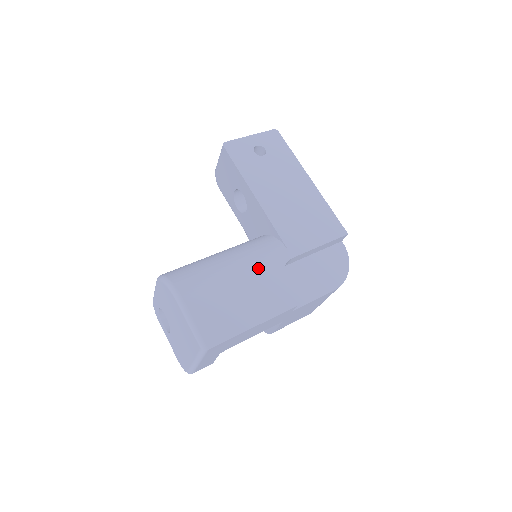
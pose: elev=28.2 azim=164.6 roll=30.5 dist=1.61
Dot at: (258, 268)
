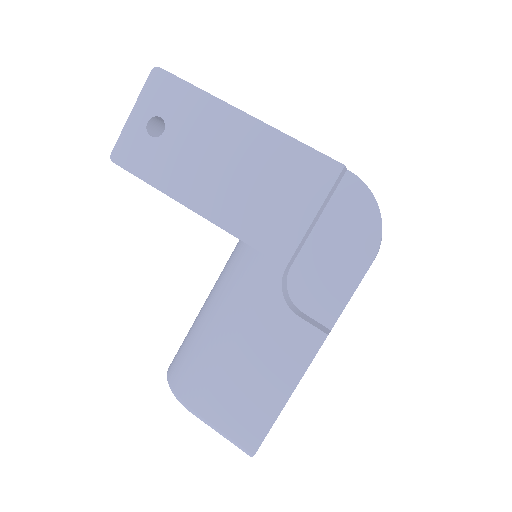
Dot at: (251, 315)
